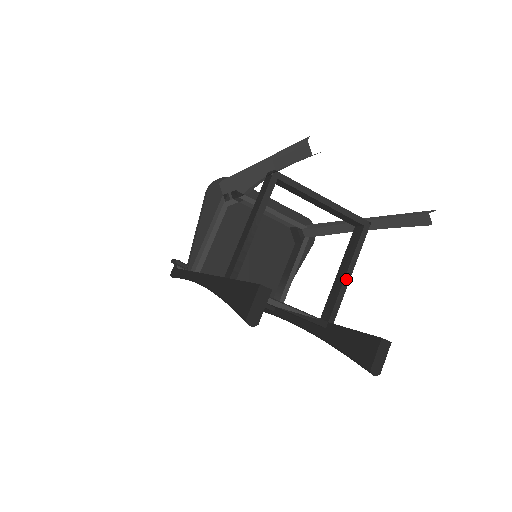
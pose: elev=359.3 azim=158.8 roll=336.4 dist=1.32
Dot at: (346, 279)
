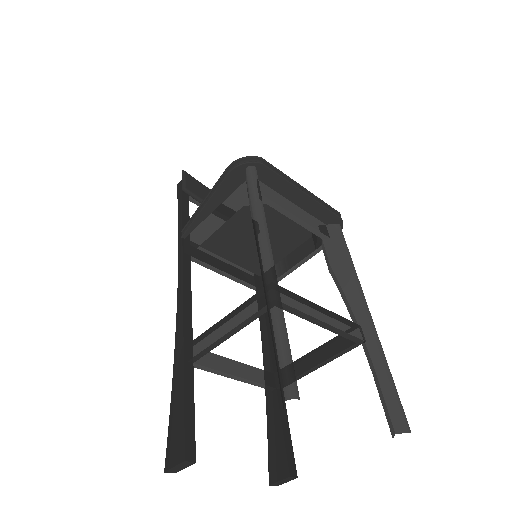
Dot at: (311, 370)
